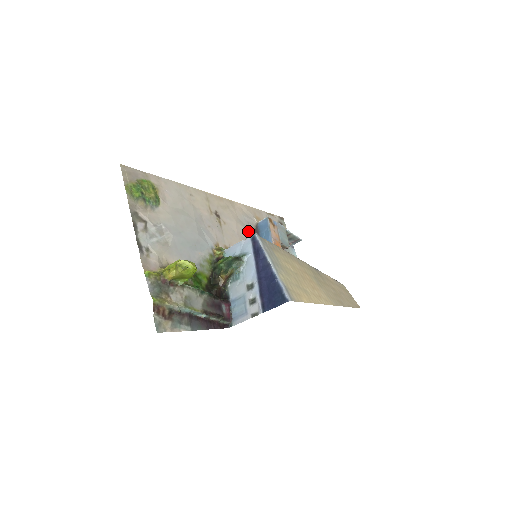
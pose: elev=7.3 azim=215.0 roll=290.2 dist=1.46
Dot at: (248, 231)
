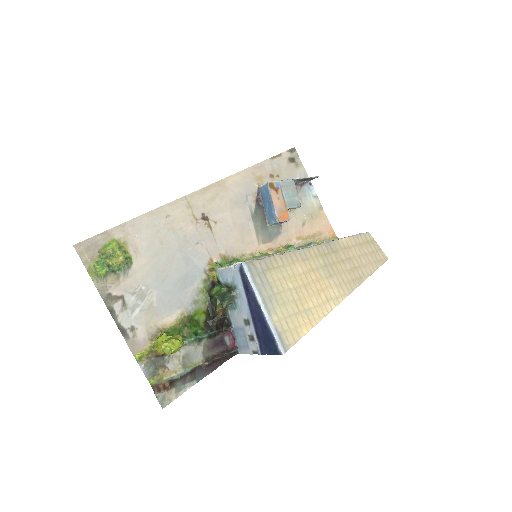
Dot at: (247, 209)
